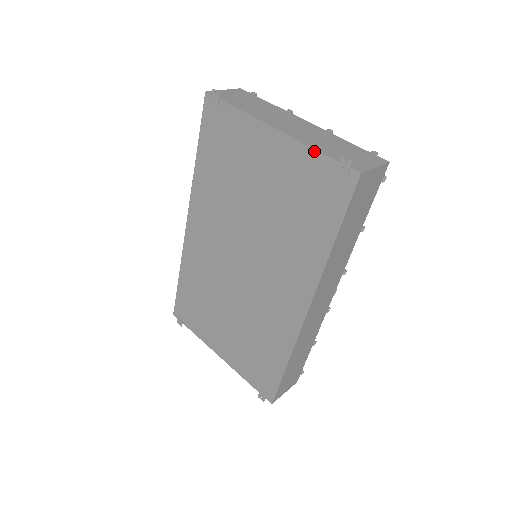
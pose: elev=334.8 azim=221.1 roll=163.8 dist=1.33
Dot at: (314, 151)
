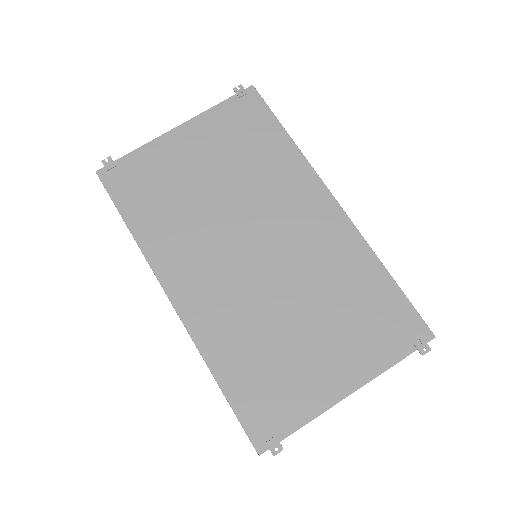
Dot at: (215, 107)
